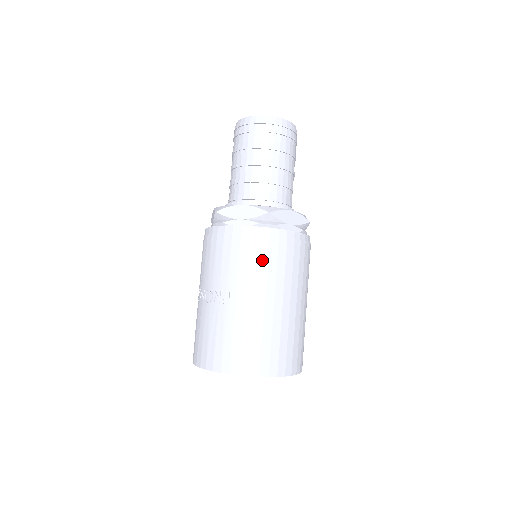
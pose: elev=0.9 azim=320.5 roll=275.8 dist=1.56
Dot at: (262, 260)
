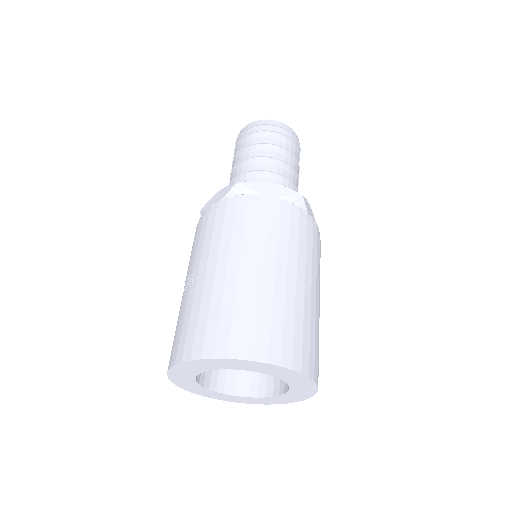
Dot at: (226, 227)
